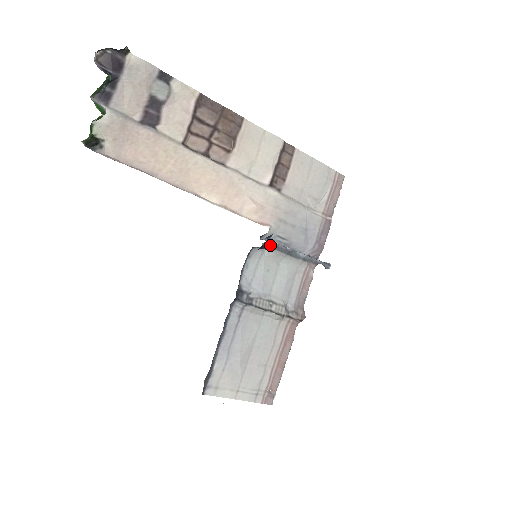
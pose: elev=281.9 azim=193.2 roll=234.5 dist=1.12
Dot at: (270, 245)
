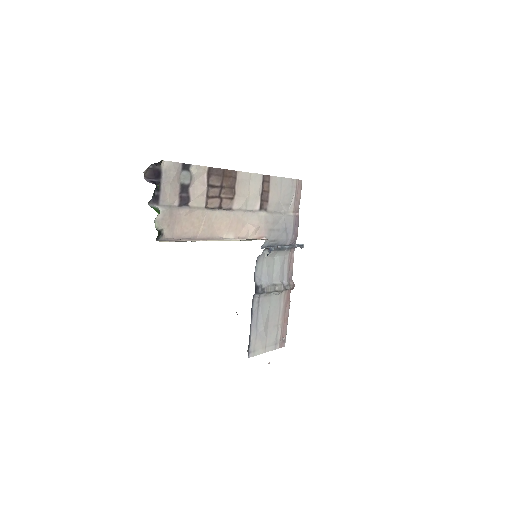
Dot at: (270, 252)
